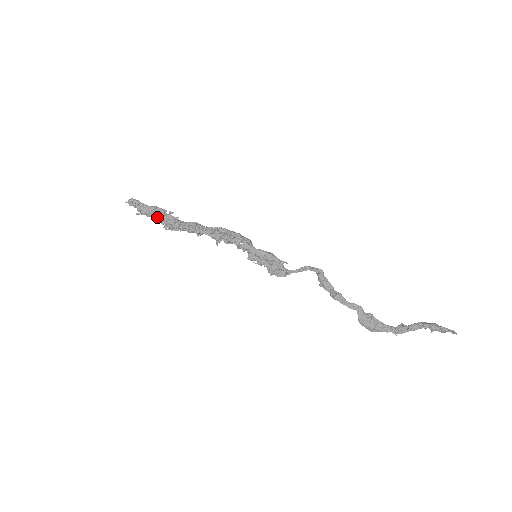
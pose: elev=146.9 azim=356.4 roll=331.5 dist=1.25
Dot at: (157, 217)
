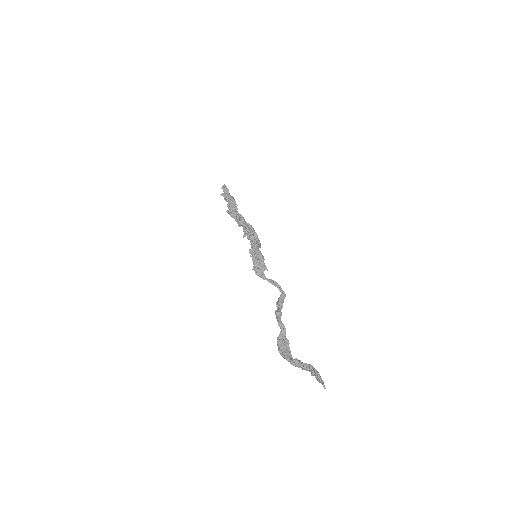
Dot at: (228, 202)
